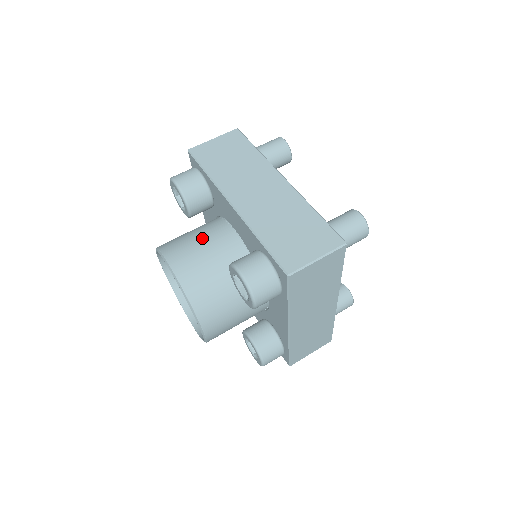
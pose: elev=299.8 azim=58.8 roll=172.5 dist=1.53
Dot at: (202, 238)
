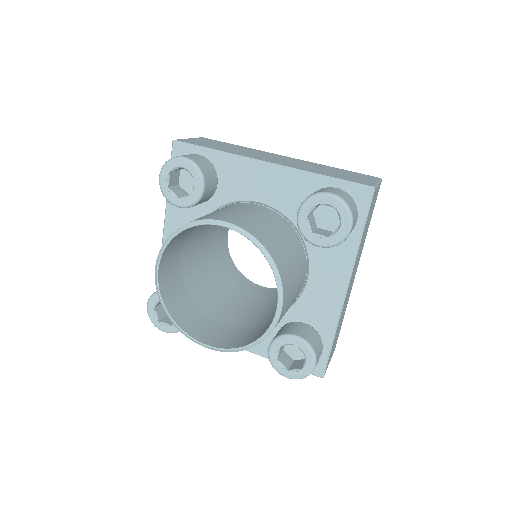
Dot at: (233, 209)
